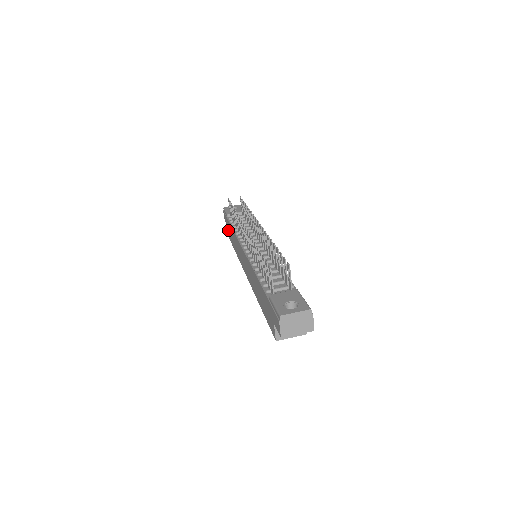
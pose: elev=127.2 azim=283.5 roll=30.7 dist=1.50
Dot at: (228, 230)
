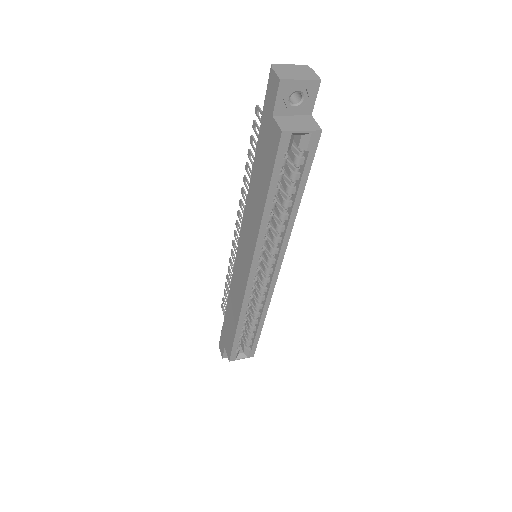
Dot at: (226, 345)
